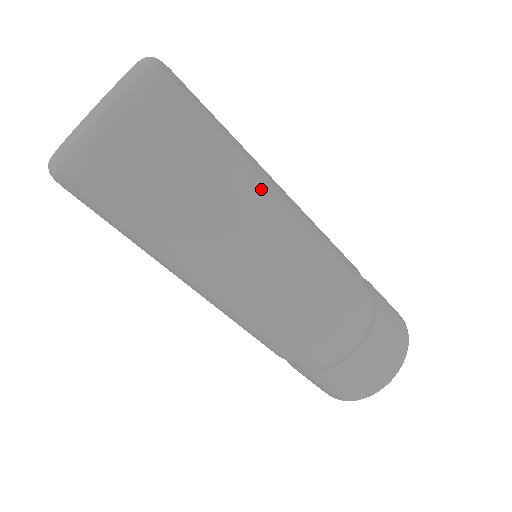
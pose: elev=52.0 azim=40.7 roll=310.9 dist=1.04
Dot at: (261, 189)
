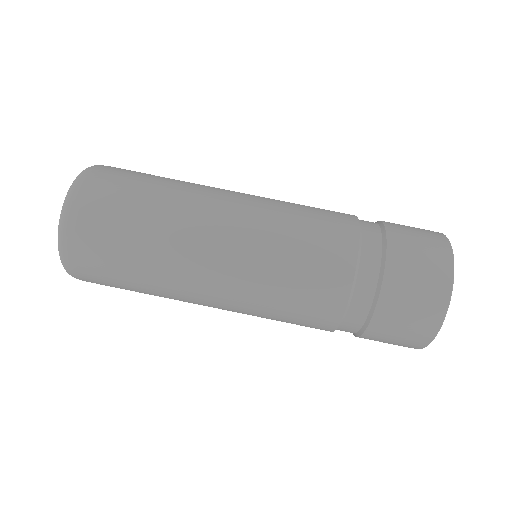
Dot at: (201, 199)
